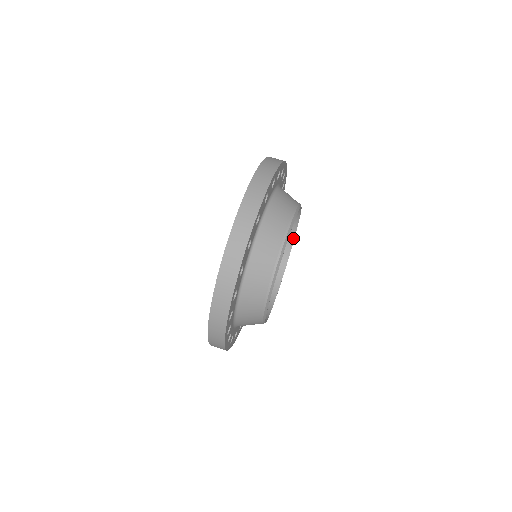
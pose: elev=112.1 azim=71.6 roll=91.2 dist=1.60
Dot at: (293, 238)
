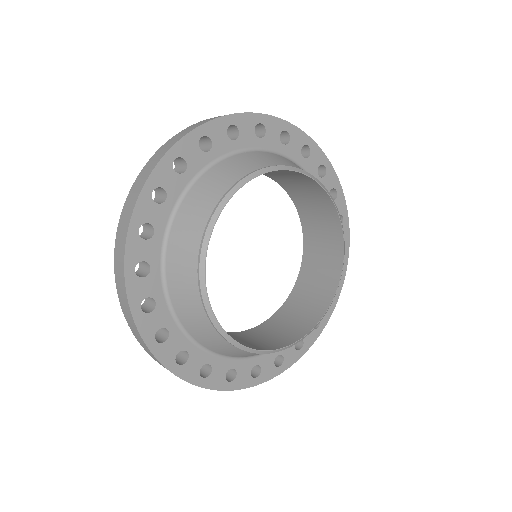
Dot at: (287, 345)
